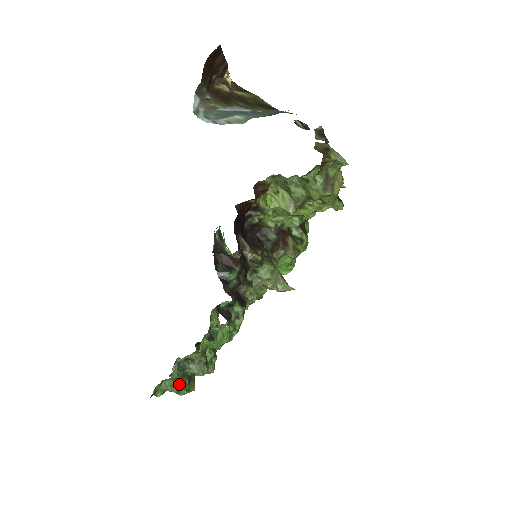
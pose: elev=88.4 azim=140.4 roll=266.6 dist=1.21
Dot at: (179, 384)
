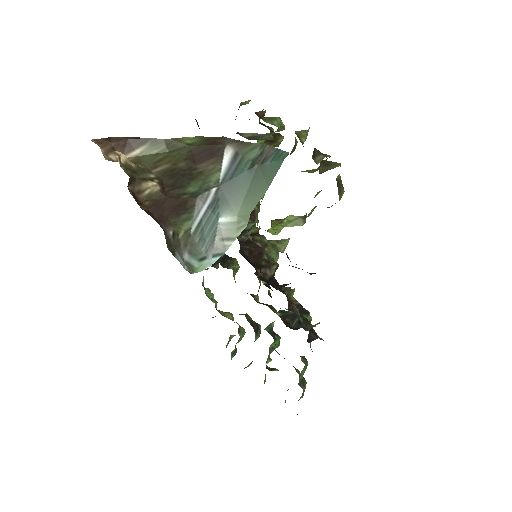
Dot at: (304, 388)
